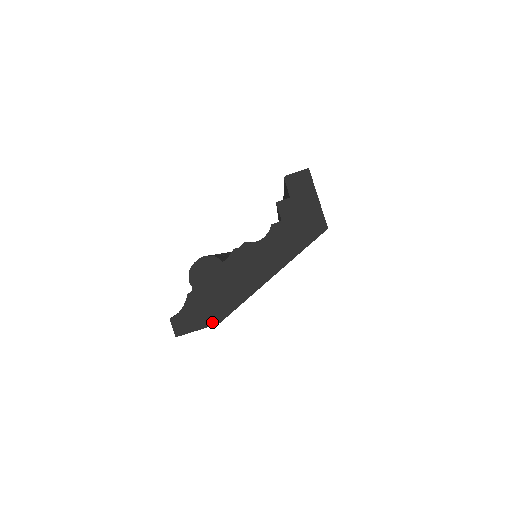
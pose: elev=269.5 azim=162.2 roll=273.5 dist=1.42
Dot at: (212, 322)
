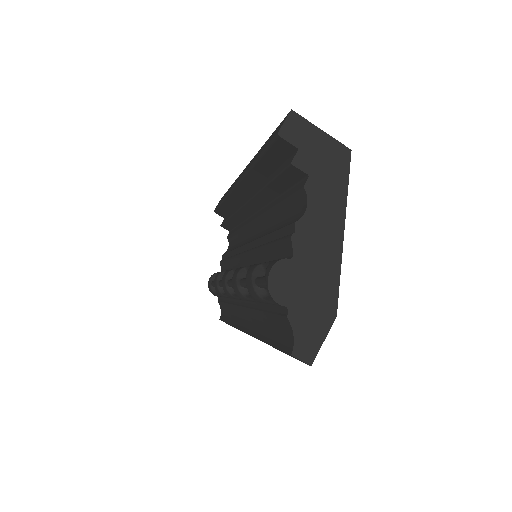
Dot at: (330, 321)
